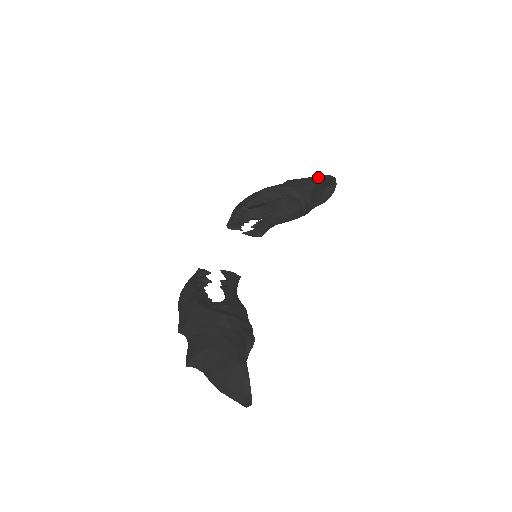
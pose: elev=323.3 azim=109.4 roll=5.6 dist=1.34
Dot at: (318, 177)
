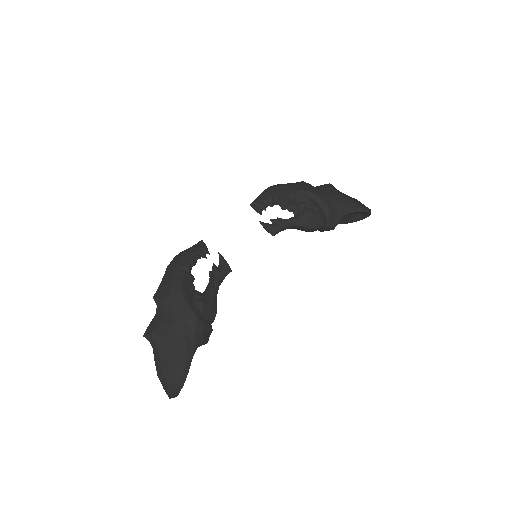
Dot at: (357, 207)
